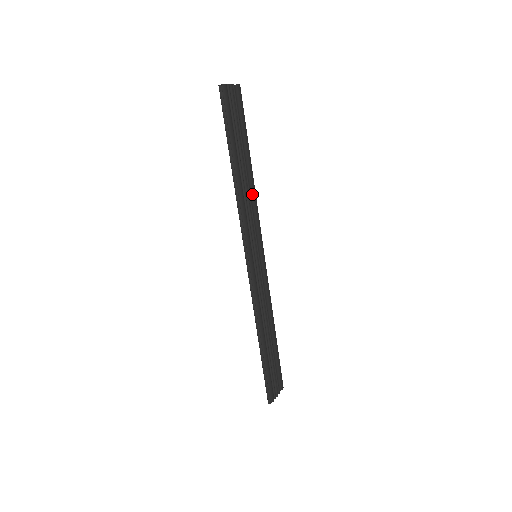
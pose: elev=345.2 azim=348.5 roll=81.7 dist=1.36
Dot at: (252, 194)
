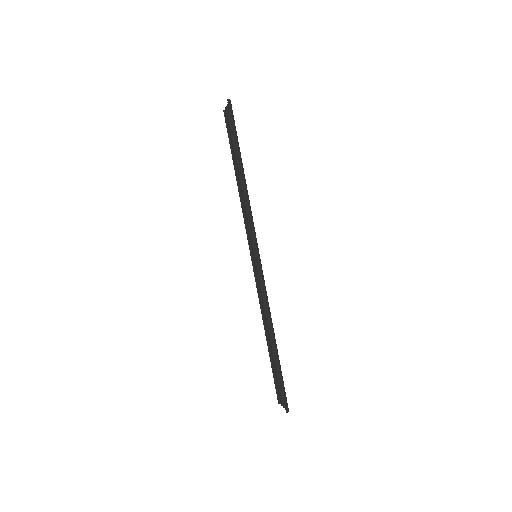
Dot at: occluded
